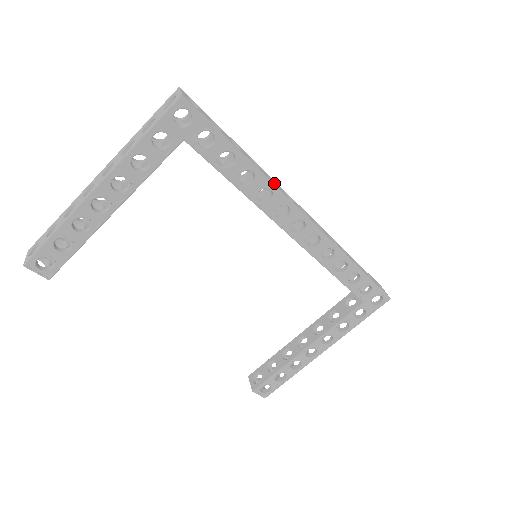
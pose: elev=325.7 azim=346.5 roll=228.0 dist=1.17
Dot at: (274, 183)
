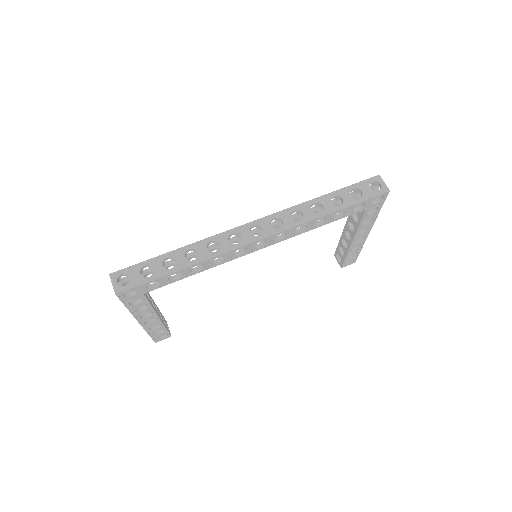
Dot at: (217, 242)
